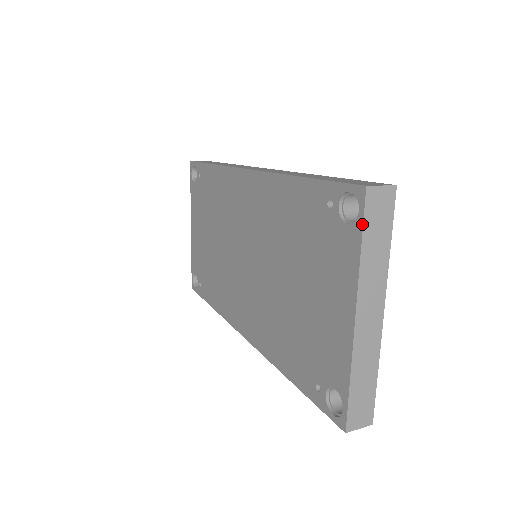
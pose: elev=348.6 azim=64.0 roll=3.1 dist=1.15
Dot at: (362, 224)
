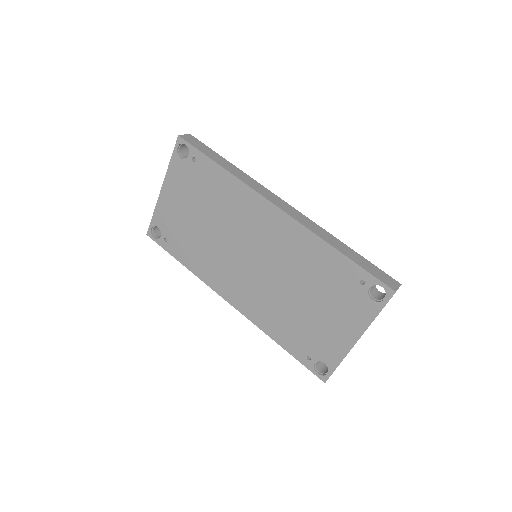
Dot at: (384, 306)
